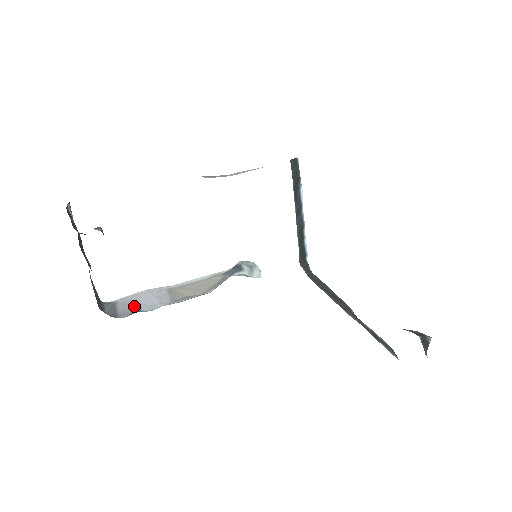
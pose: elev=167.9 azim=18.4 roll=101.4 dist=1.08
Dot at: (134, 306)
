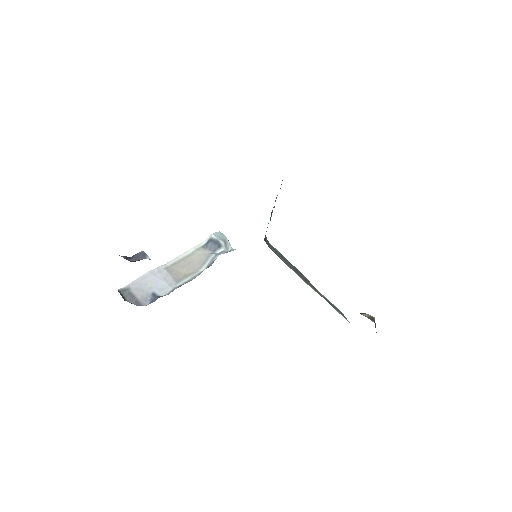
Dot at: (148, 291)
